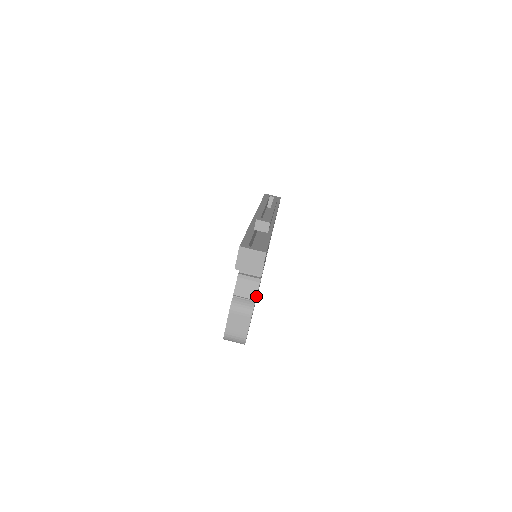
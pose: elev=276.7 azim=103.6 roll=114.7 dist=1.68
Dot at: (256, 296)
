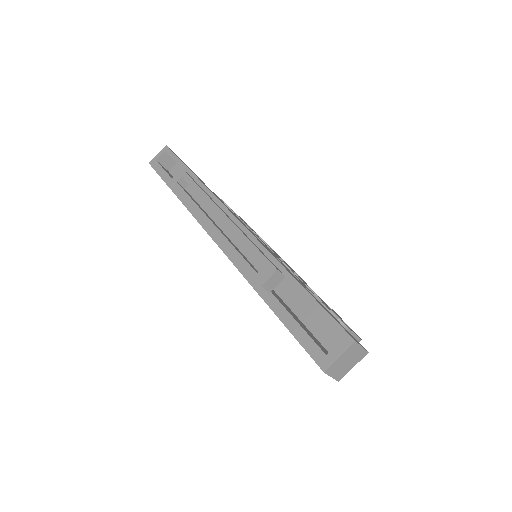
Dot at: (332, 314)
